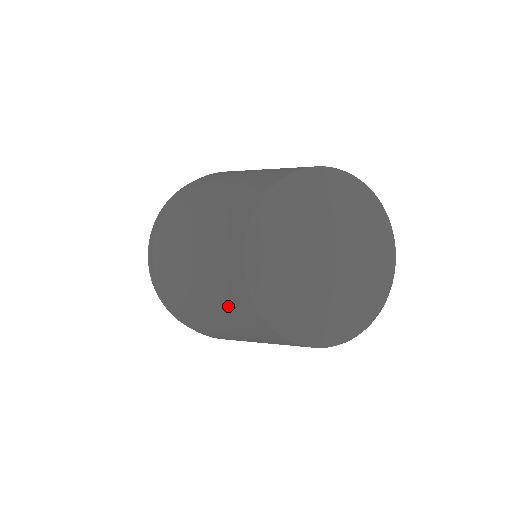
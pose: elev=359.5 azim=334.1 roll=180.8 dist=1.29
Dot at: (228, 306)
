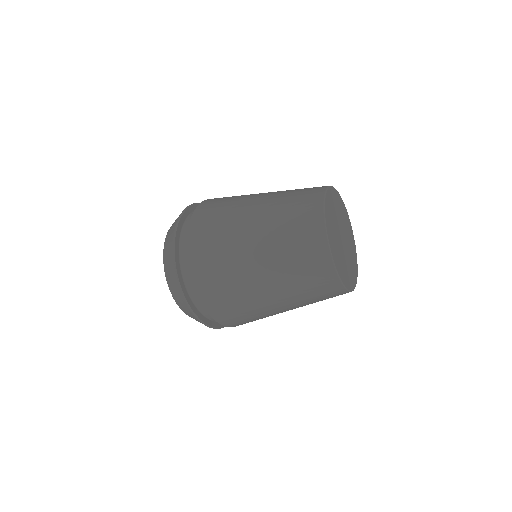
Dot at: (289, 209)
